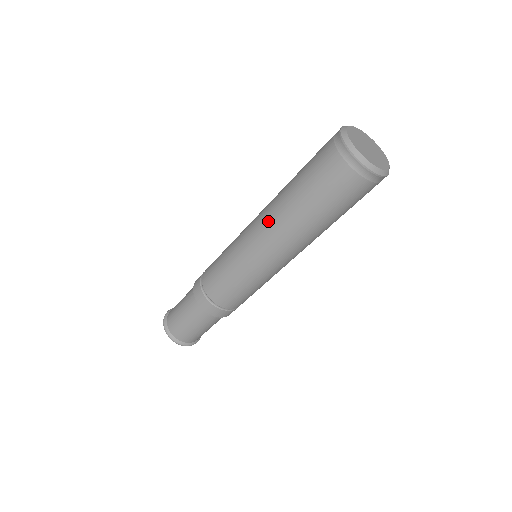
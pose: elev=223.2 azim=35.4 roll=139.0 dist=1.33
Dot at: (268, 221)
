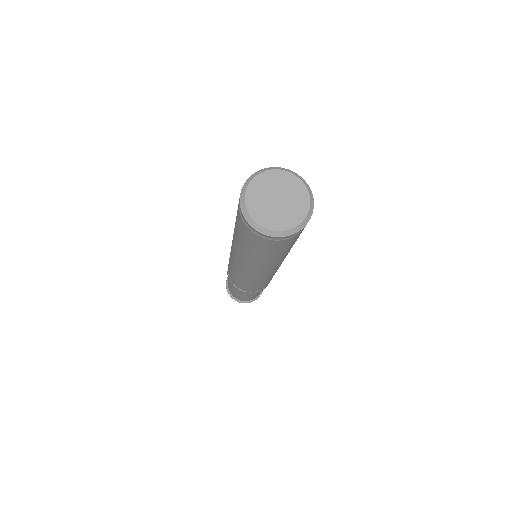
Dot at: (236, 254)
